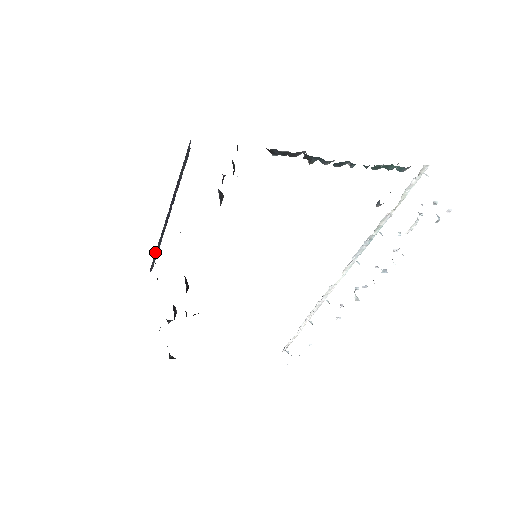
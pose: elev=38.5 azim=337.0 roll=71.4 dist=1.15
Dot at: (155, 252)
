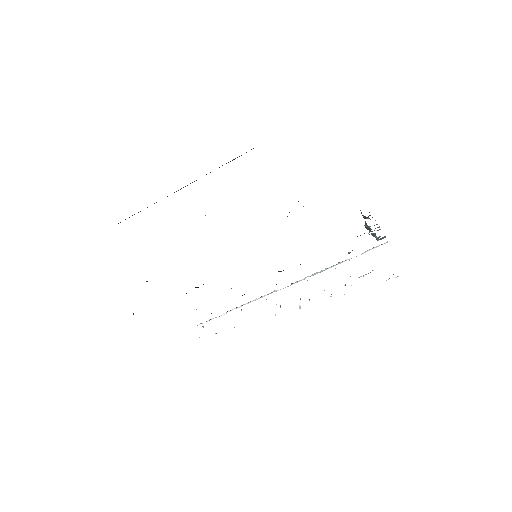
Dot at: occluded
